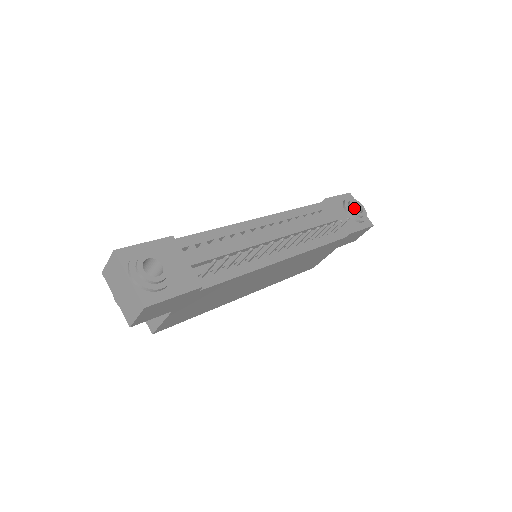
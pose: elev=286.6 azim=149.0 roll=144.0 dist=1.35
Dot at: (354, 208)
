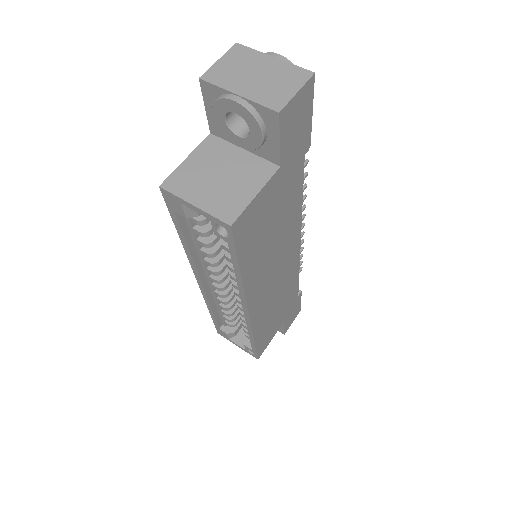
Dot at: occluded
